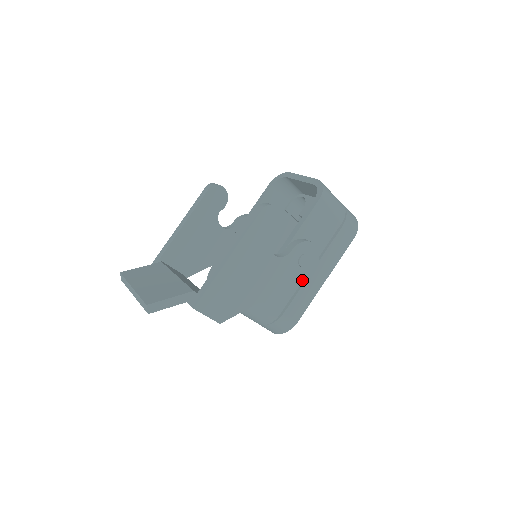
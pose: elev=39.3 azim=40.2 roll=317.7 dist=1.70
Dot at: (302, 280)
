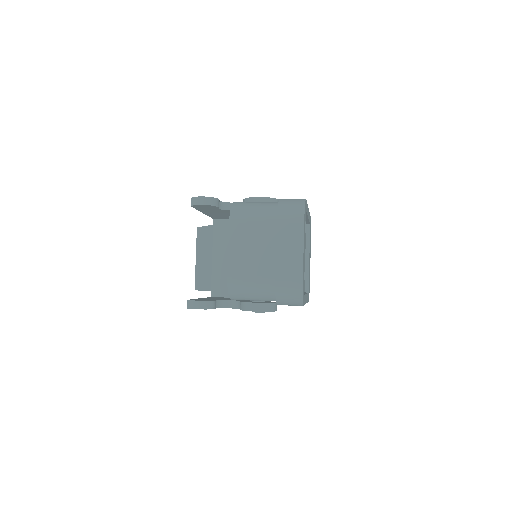
Dot at: occluded
